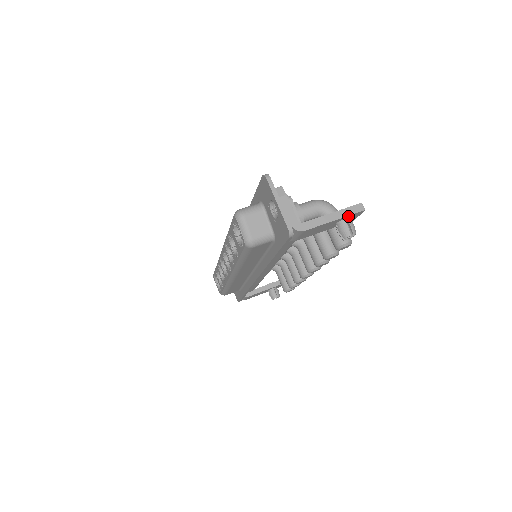
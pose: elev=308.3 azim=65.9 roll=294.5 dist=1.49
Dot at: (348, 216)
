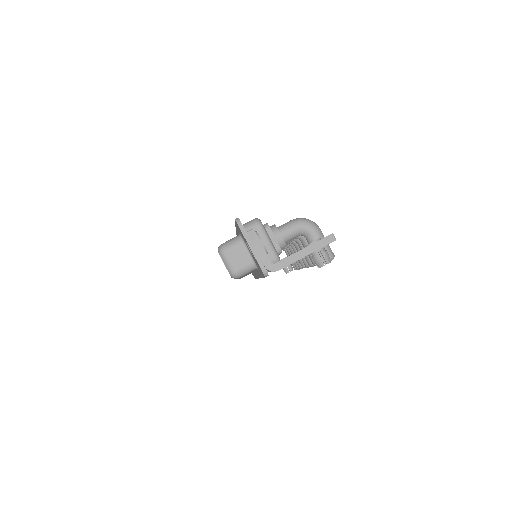
Dot at: (320, 248)
